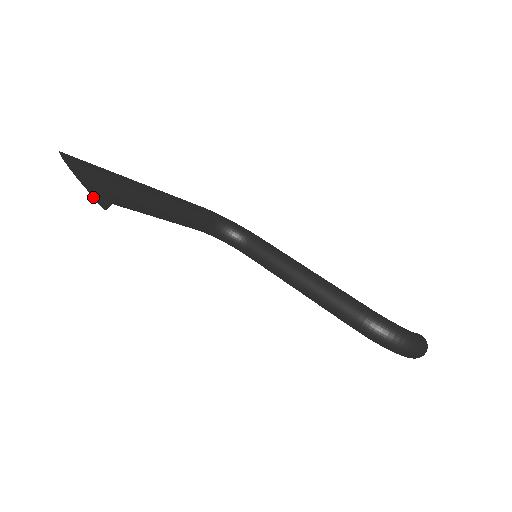
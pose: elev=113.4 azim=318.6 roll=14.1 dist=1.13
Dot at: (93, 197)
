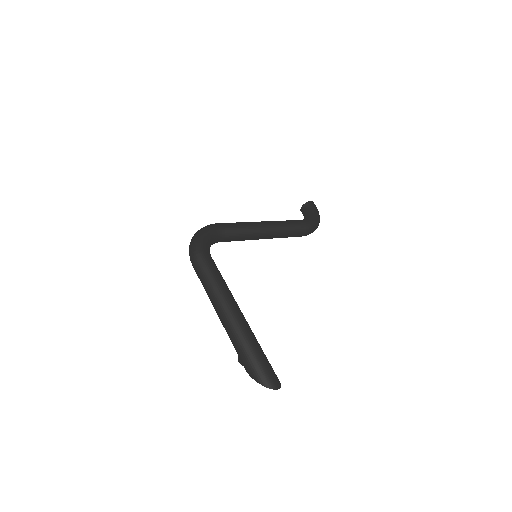
Dot at: (242, 364)
